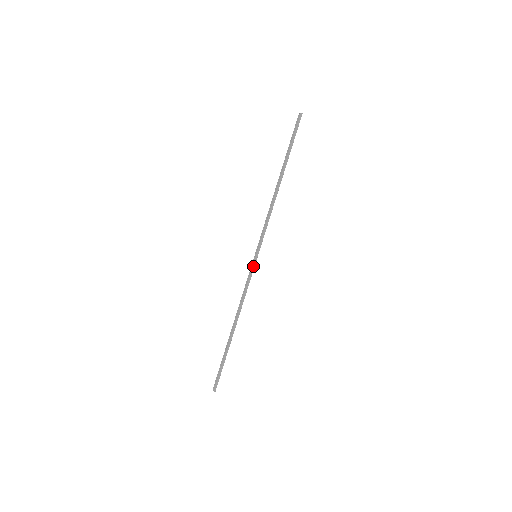
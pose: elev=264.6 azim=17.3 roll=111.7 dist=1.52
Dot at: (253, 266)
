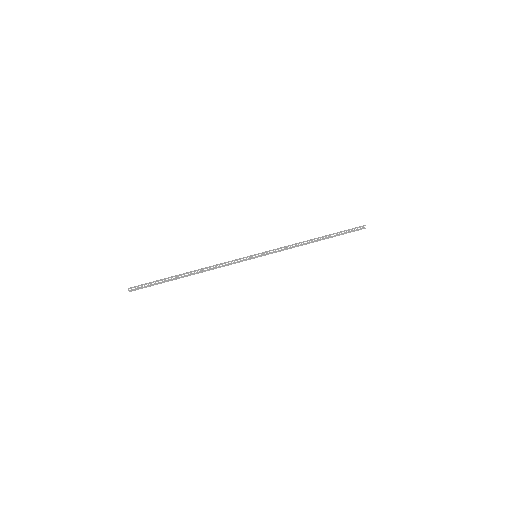
Dot at: (247, 257)
